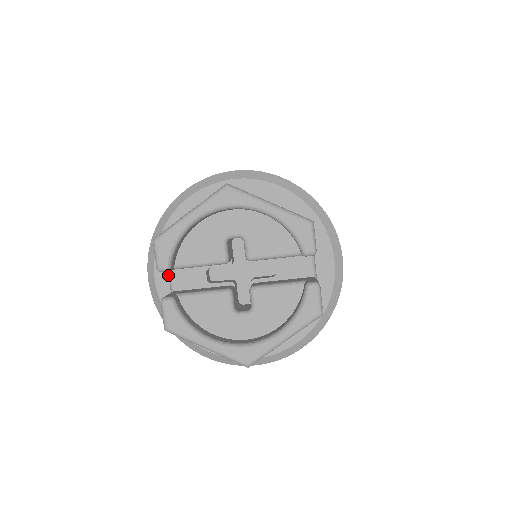
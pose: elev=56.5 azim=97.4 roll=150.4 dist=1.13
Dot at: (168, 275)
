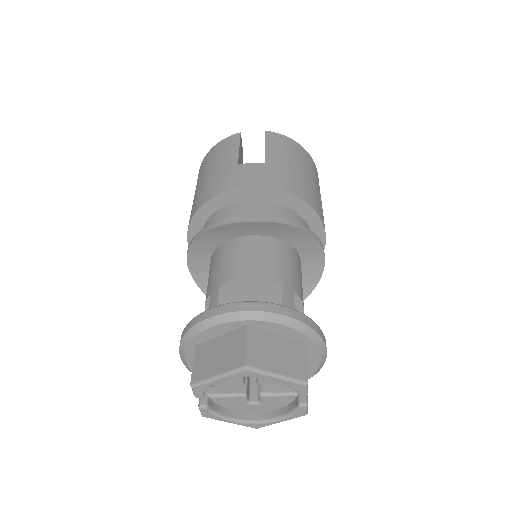
Dot at: occluded
